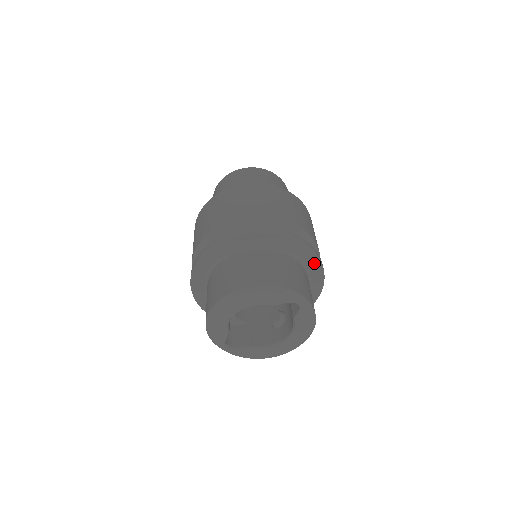
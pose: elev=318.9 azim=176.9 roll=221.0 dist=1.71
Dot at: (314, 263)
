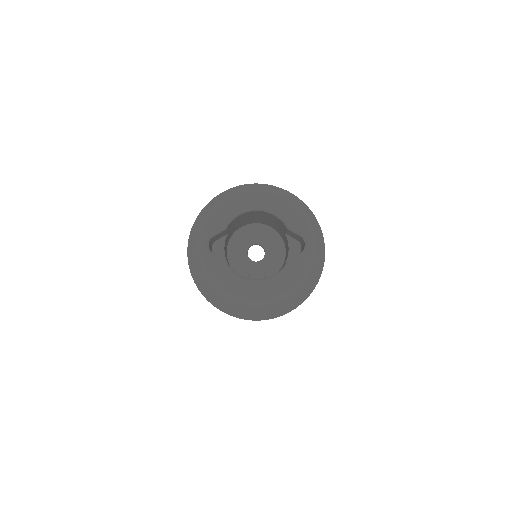
Dot at: (317, 267)
